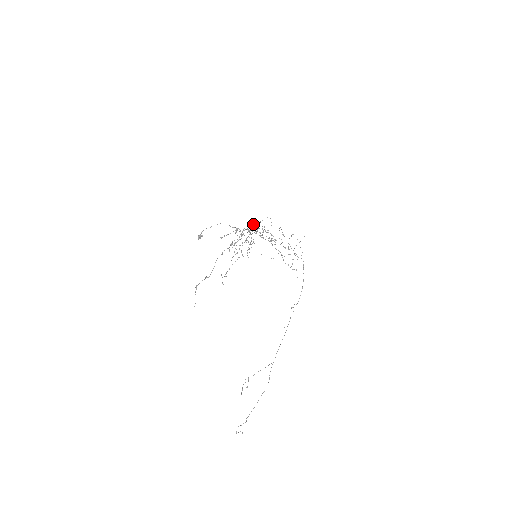
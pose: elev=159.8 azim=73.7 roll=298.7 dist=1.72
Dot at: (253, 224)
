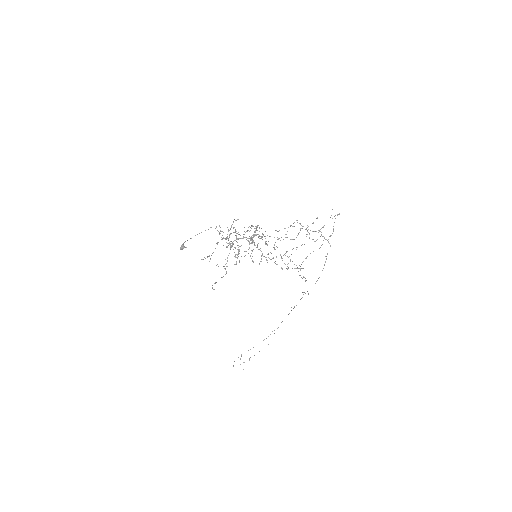
Dot at: occluded
